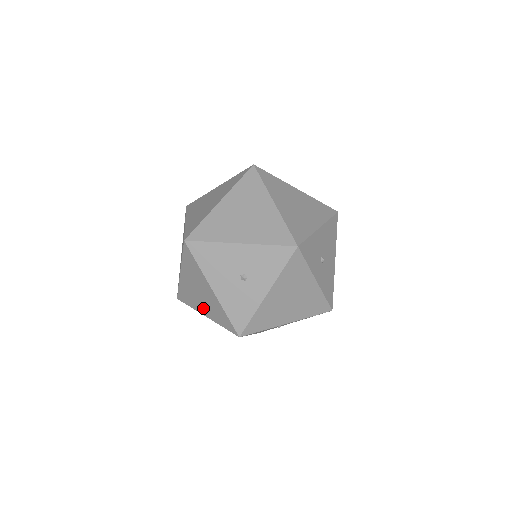
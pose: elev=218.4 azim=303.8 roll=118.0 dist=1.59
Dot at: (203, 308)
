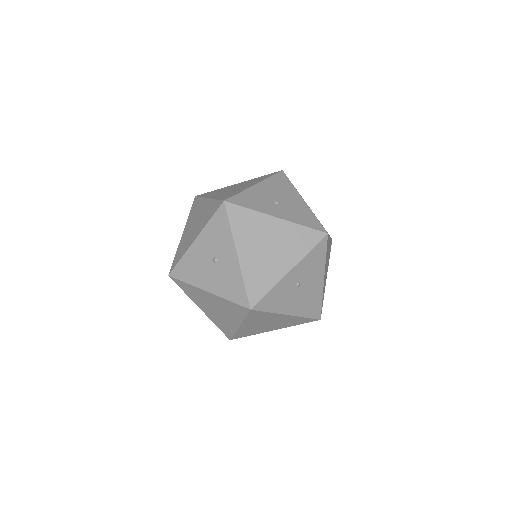
Dot at: (230, 320)
